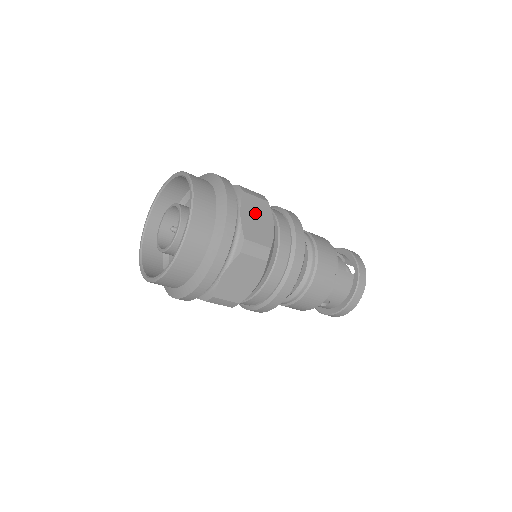
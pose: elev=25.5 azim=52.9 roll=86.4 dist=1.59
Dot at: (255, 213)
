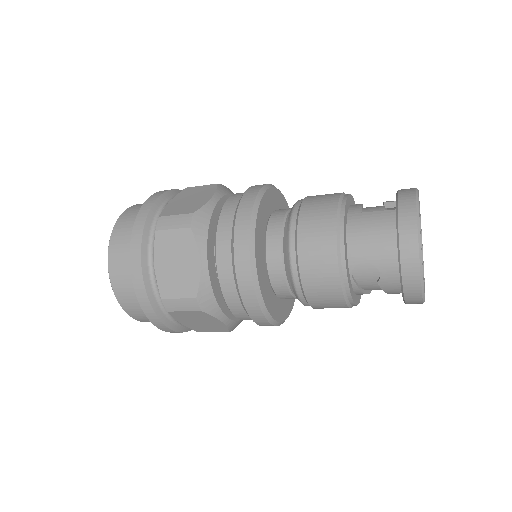
Dot at: (190, 196)
